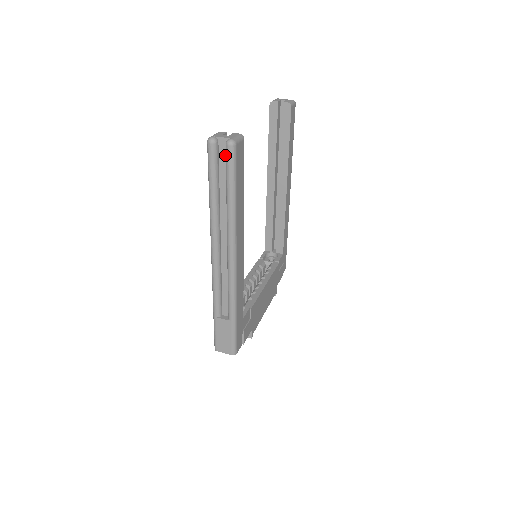
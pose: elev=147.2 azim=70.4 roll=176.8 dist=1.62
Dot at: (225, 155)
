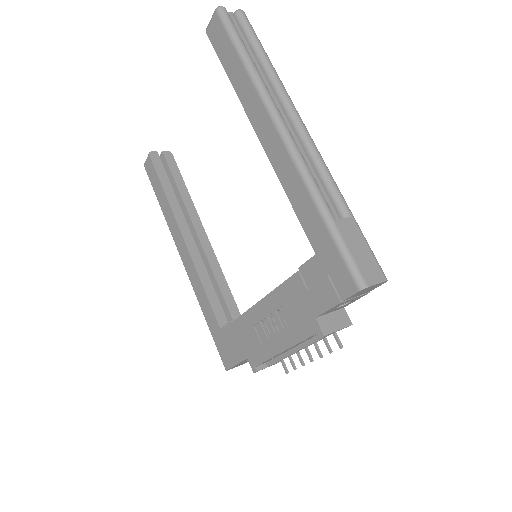
Dot at: (237, 26)
